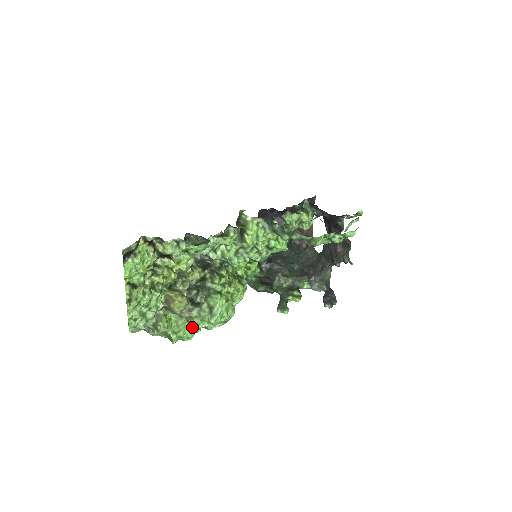
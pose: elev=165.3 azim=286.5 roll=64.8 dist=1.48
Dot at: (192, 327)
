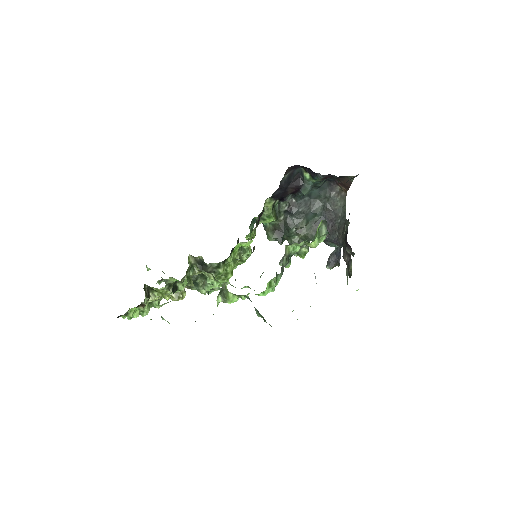
Dot at: occluded
